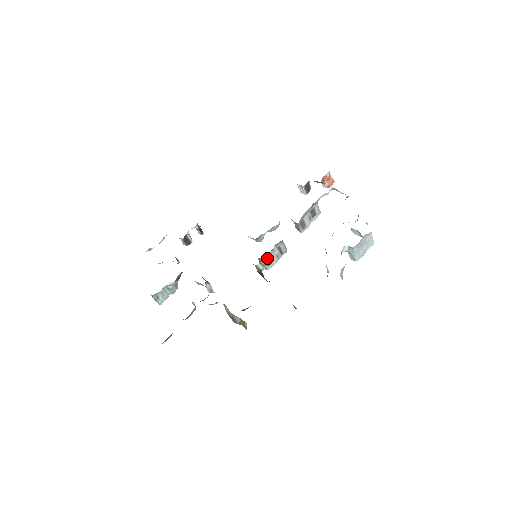
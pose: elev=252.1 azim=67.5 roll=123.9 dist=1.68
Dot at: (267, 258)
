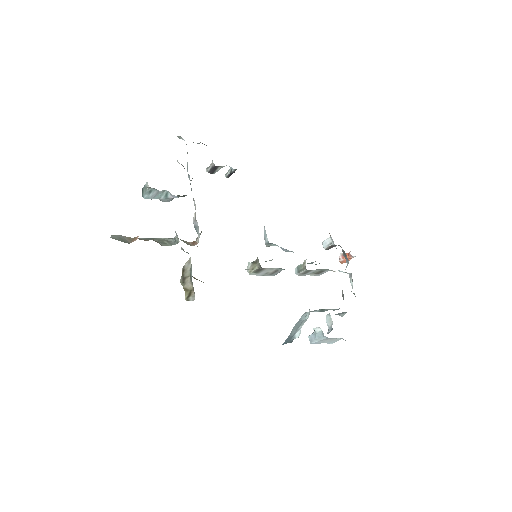
Dot at: (262, 268)
